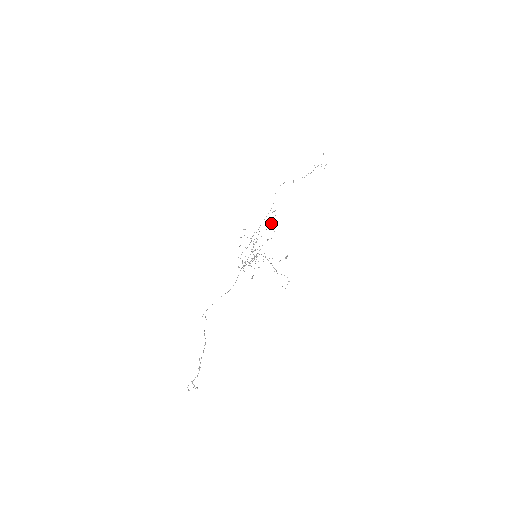
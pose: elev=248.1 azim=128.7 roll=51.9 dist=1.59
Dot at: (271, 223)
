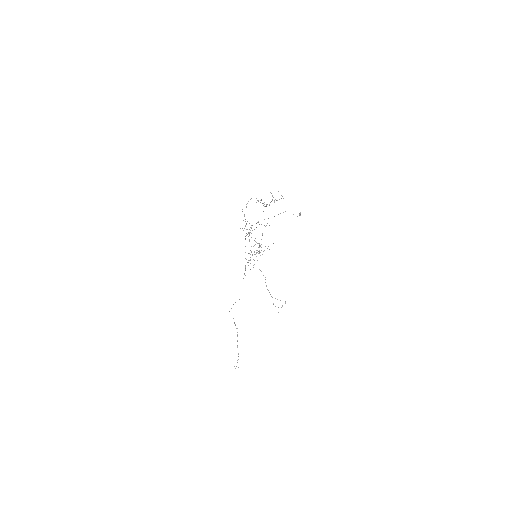
Dot at: occluded
